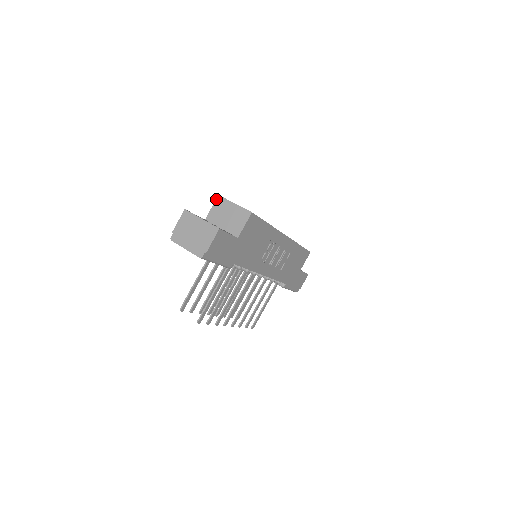
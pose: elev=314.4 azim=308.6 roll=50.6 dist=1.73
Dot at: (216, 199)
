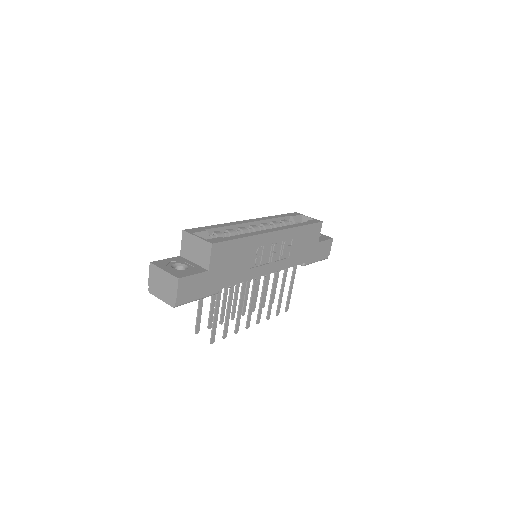
Dot at: (182, 235)
